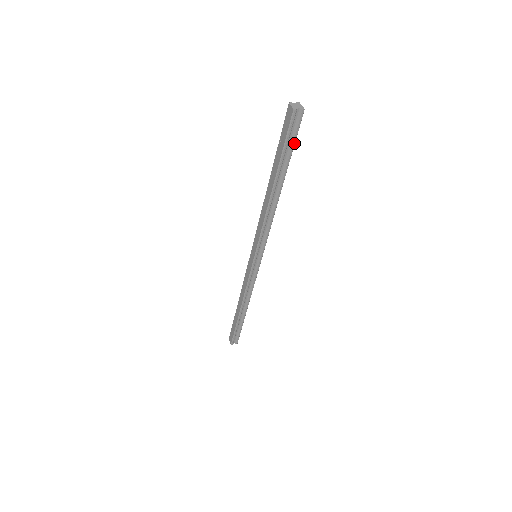
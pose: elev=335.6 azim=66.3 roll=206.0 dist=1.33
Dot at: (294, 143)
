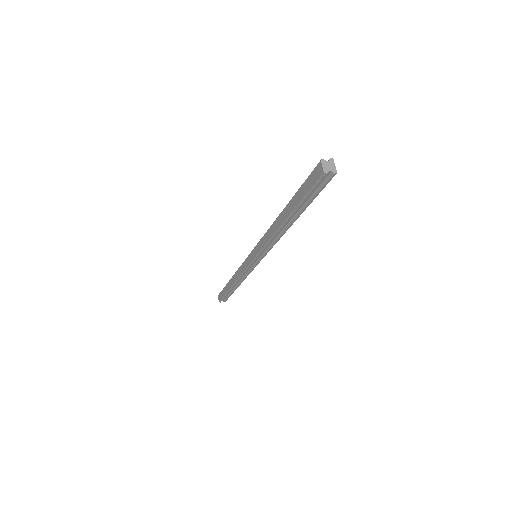
Dot at: (317, 195)
